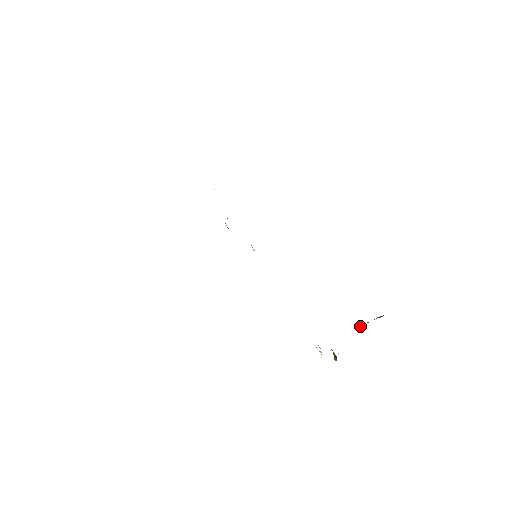
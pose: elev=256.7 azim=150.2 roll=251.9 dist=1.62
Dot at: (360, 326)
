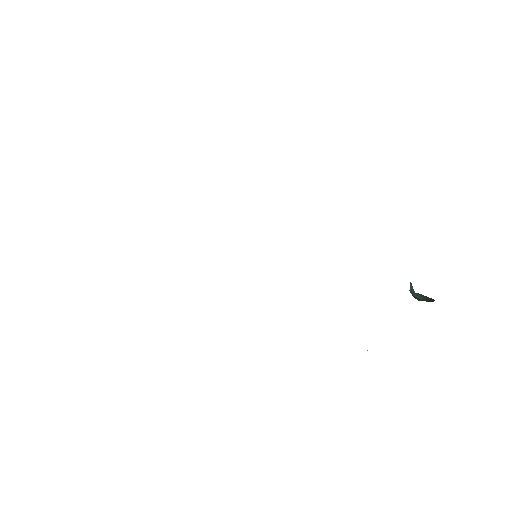
Dot at: (410, 289)
